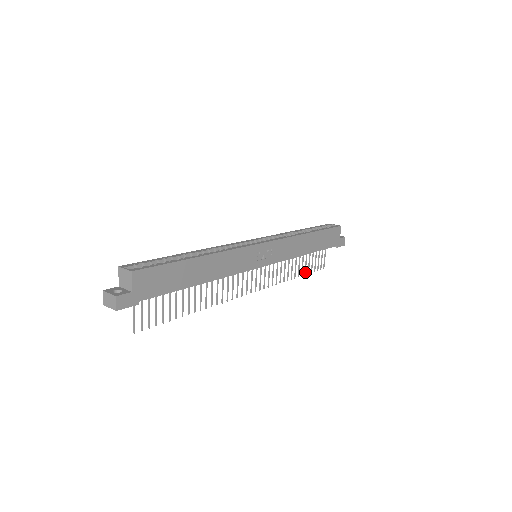
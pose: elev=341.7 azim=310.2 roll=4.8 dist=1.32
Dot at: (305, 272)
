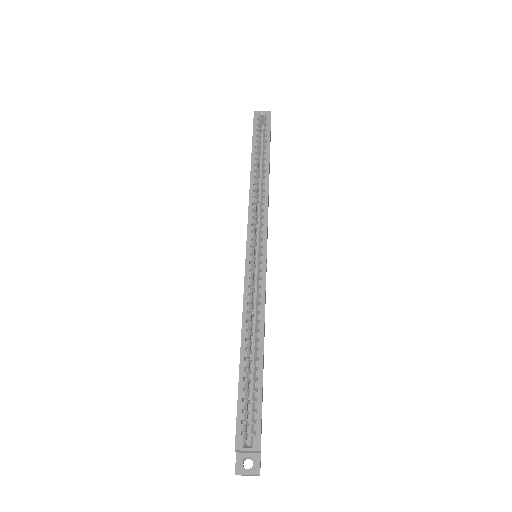
Dot at: occluded
